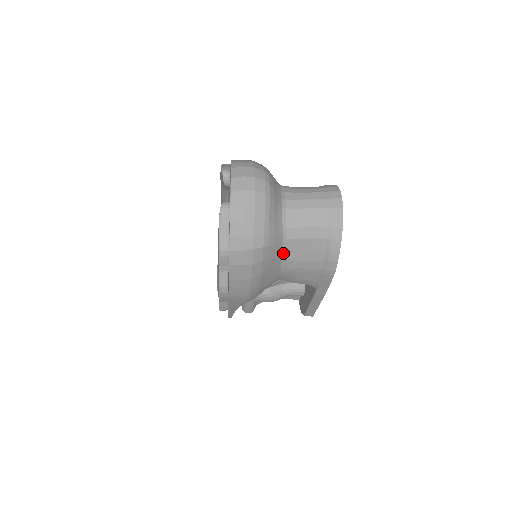
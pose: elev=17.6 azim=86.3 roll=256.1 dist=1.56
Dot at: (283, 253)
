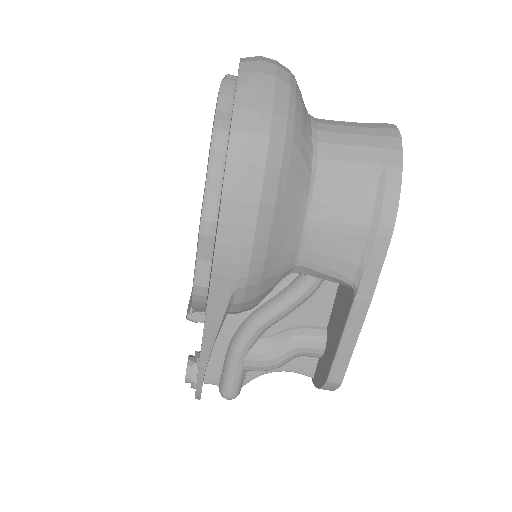
Dot at: (311, 185)
